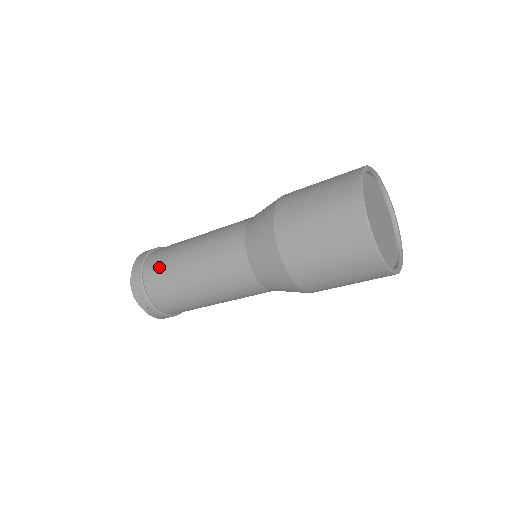
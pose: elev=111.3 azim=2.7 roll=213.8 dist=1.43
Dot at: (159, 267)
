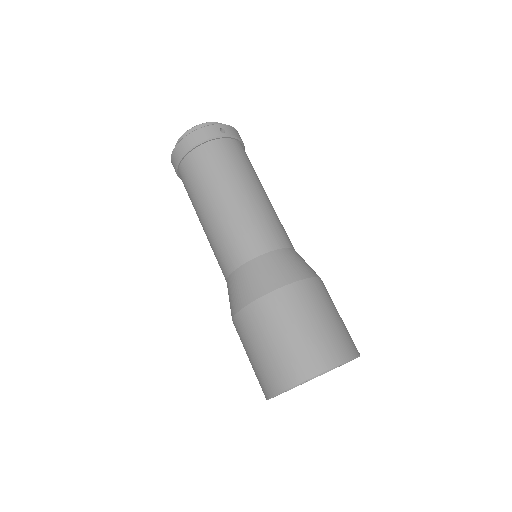
Dot at: (199, 170)
